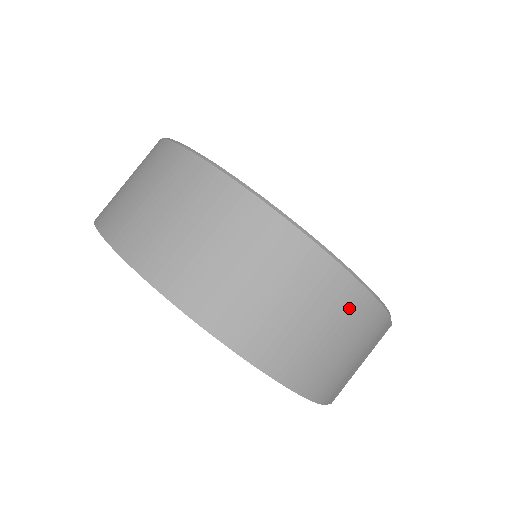
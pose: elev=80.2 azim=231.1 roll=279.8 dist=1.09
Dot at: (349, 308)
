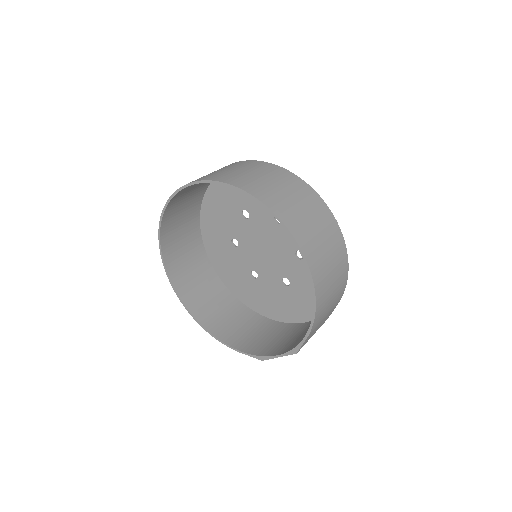
Dot at: (342, 267)
